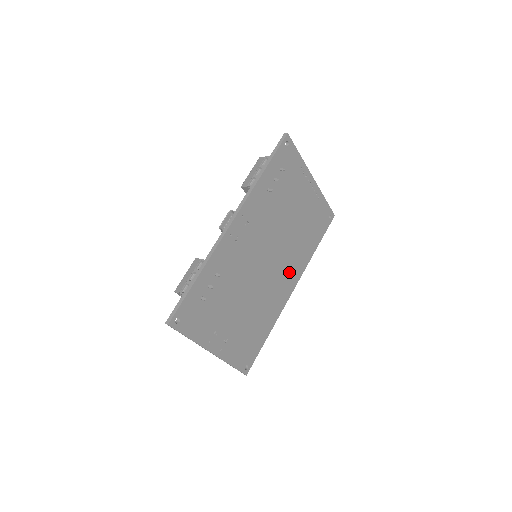
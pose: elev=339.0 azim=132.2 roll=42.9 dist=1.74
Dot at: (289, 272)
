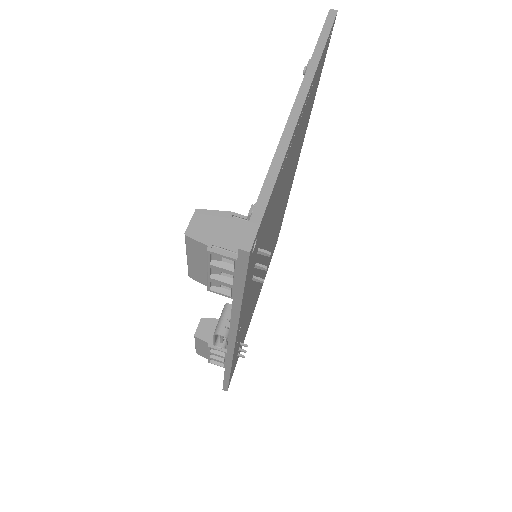
Dot at: (292, 175)
